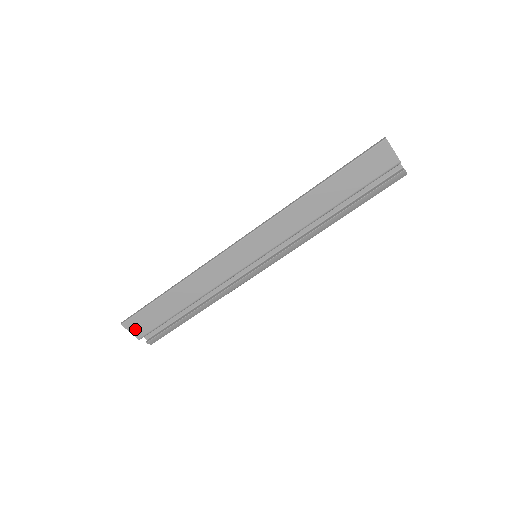
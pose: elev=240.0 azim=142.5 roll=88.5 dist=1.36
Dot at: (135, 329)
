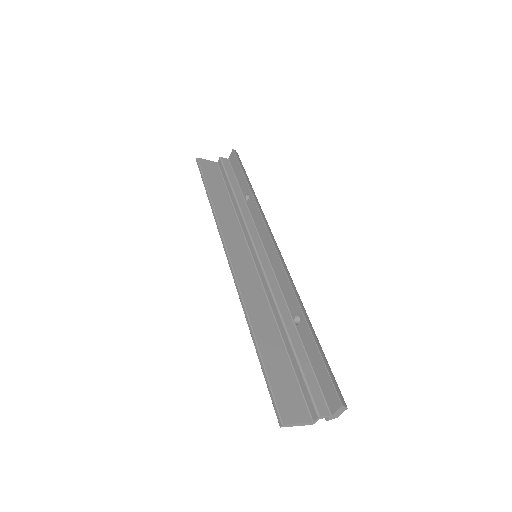
Dot at: occluded
